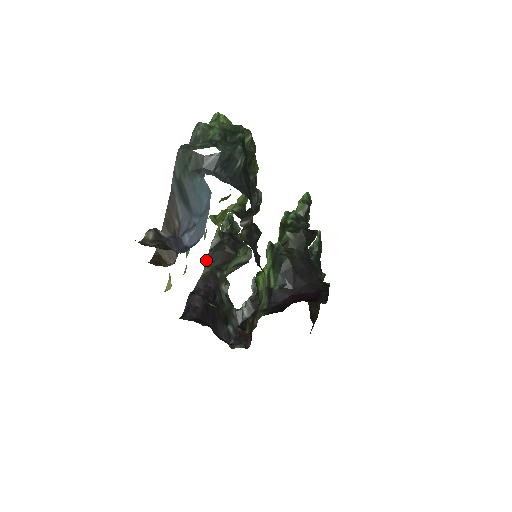
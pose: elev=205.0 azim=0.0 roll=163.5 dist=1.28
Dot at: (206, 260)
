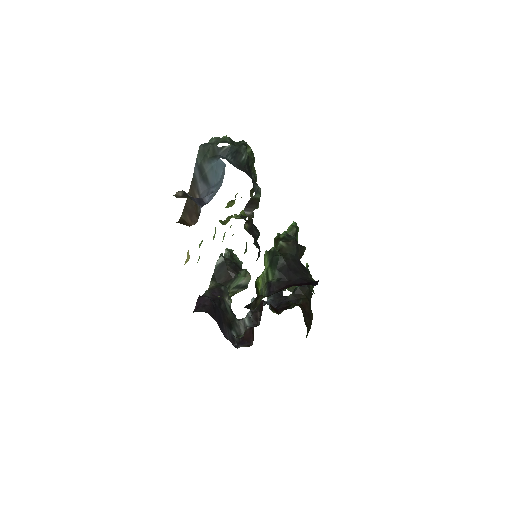
Dot at: (212, 277)
